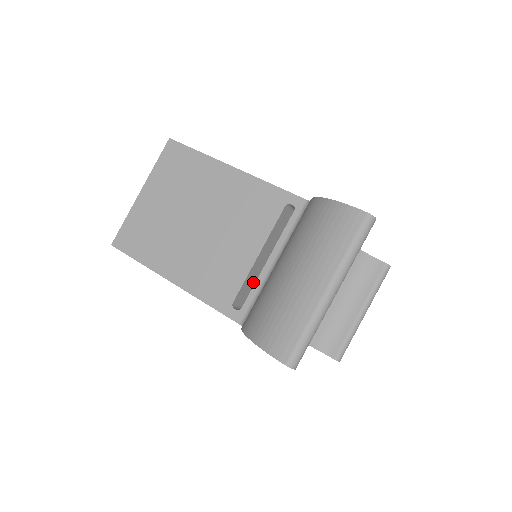
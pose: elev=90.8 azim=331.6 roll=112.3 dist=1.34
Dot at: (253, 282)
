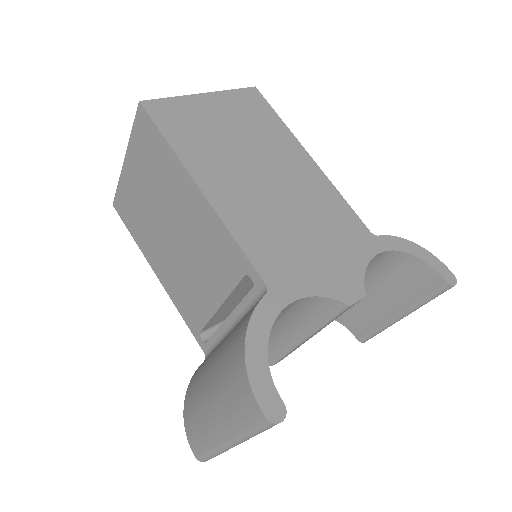
Dot at: (229, 310)
